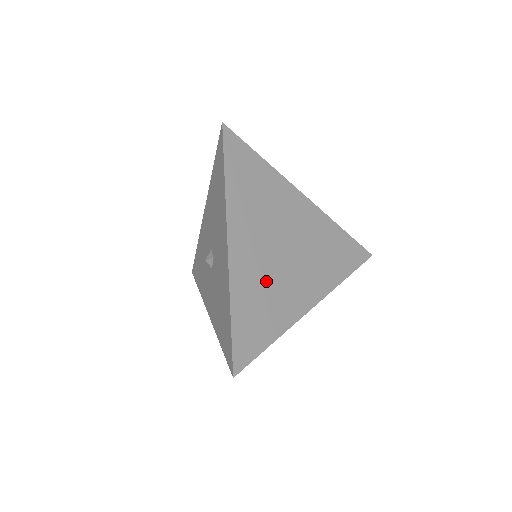
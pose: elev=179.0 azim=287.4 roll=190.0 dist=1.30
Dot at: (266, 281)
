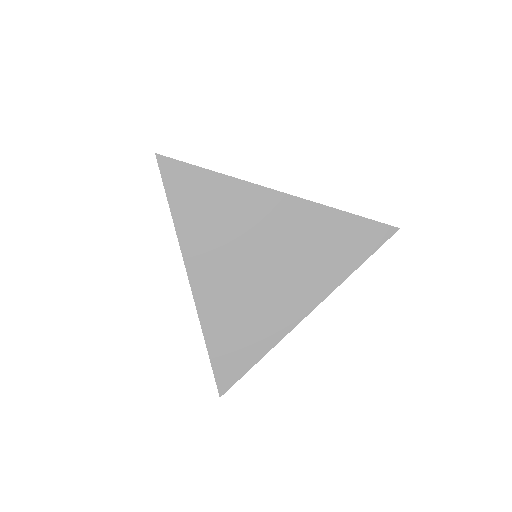
Dot at: (242, 303)
